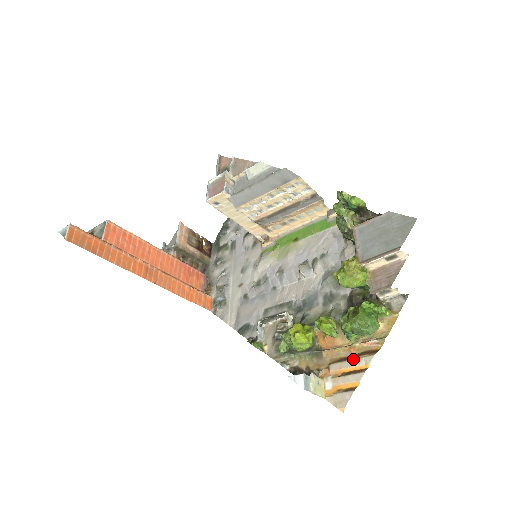
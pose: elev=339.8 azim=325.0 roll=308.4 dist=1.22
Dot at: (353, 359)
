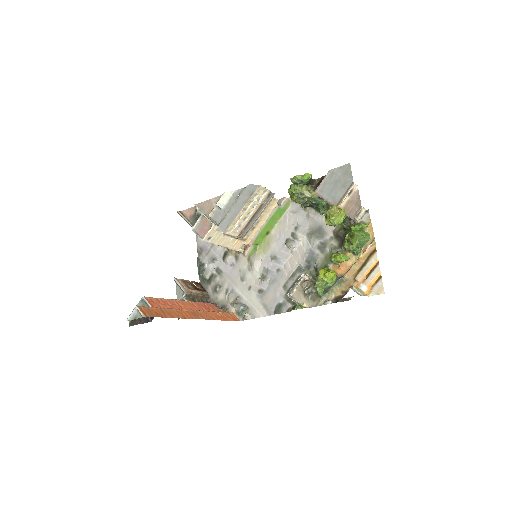
Dot at: (366, 264)
